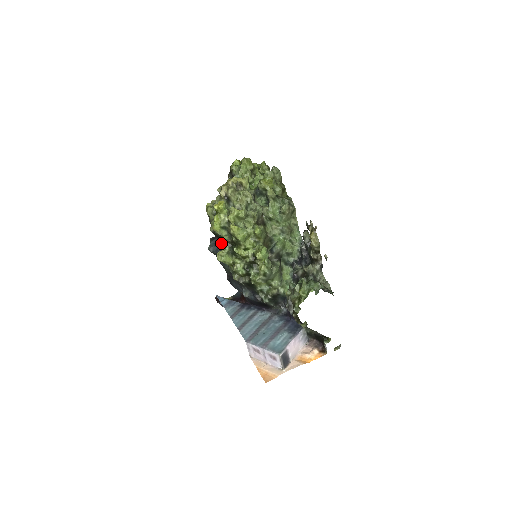
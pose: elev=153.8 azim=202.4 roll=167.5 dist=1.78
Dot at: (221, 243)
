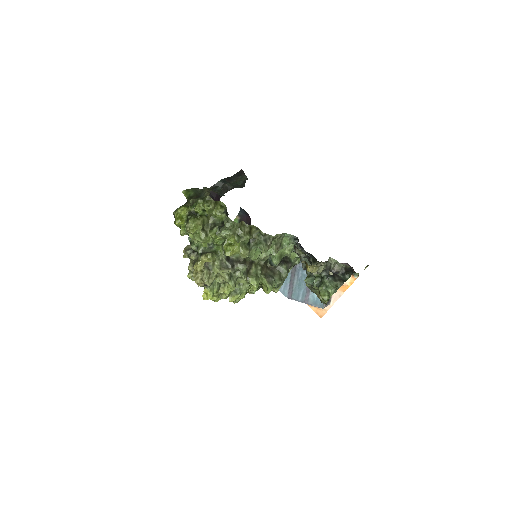
Dot at: occluded
